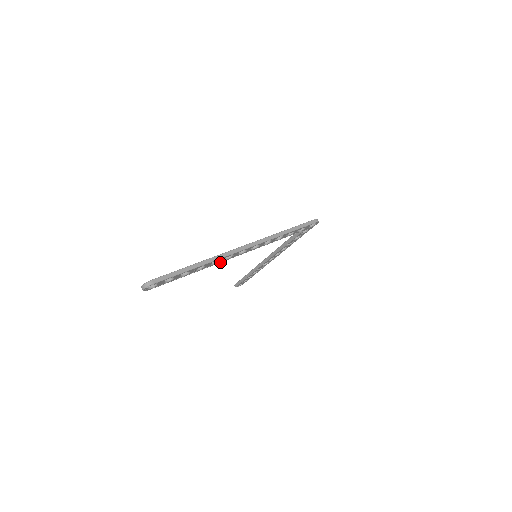
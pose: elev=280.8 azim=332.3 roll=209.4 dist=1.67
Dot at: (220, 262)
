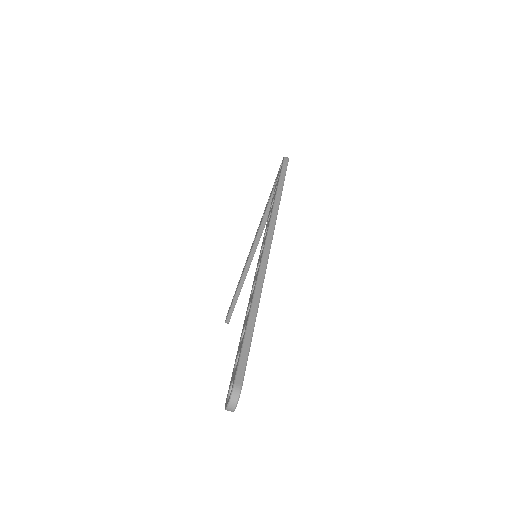
Dot at: occluded
